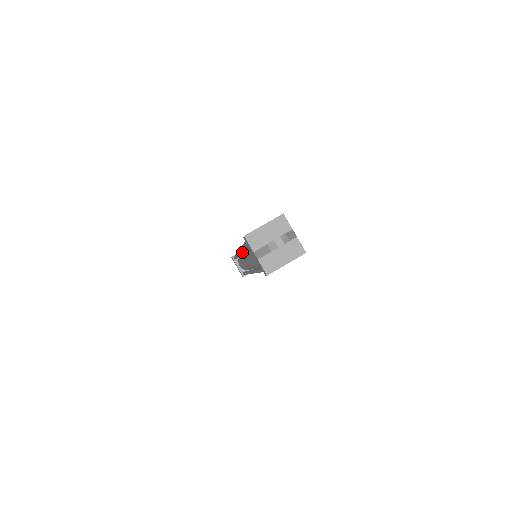
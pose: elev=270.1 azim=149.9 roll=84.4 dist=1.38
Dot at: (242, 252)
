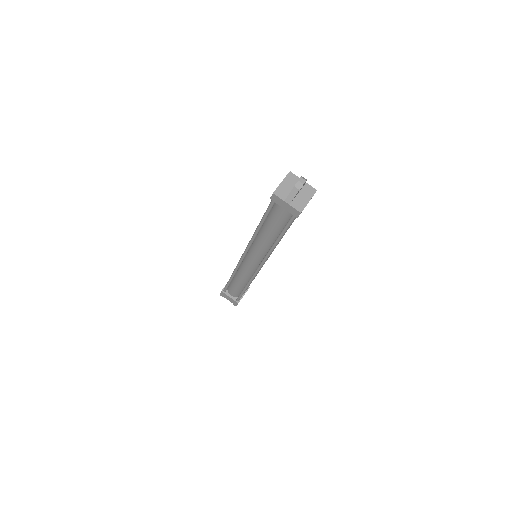
Dot at: occluded
